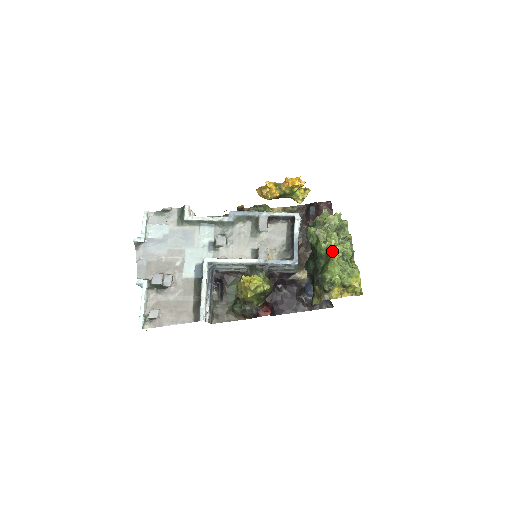
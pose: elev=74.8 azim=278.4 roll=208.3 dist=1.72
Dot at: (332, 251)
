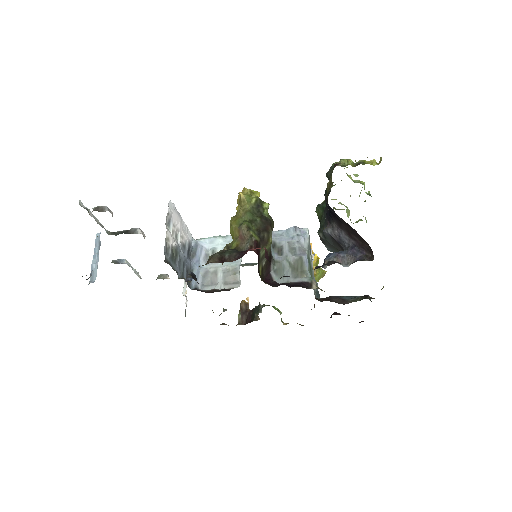
Dot at: occluded
